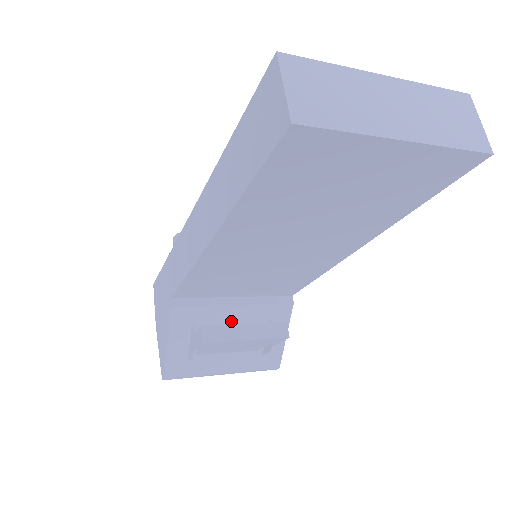
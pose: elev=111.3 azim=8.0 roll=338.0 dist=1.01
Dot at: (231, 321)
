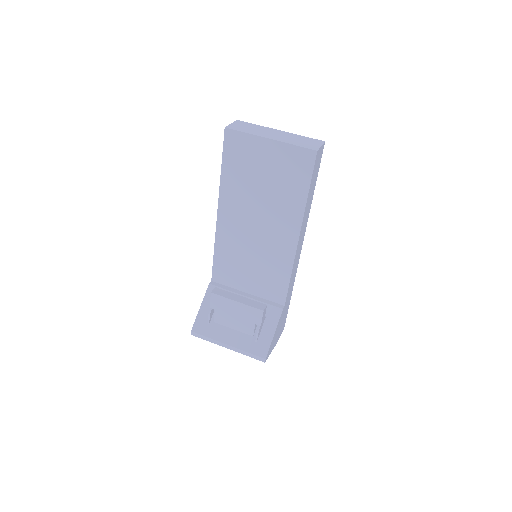
Dot at: occluded
